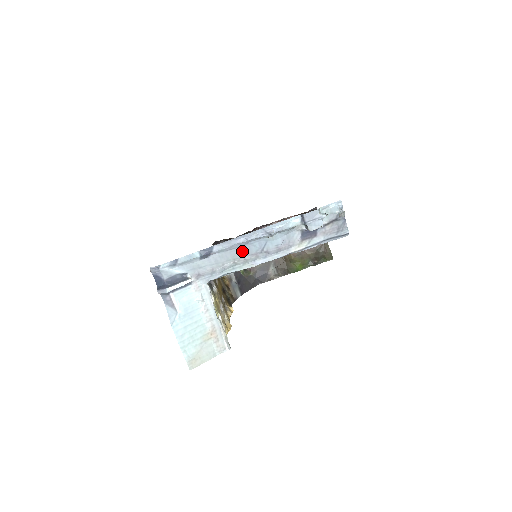
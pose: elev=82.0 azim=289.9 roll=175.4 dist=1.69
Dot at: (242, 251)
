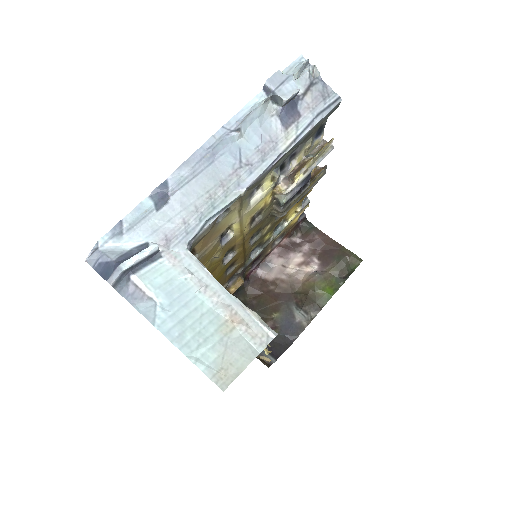
Dot at: (212, 174)
